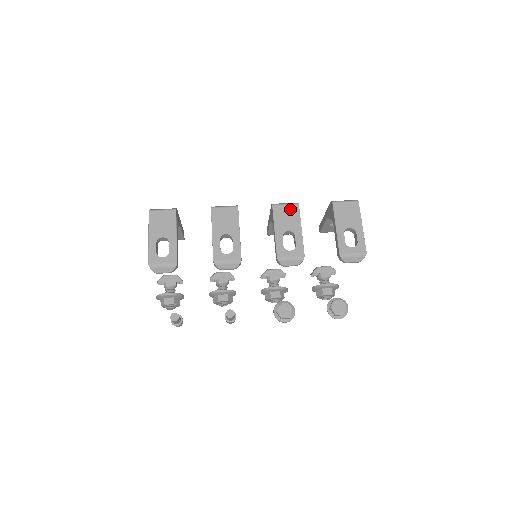
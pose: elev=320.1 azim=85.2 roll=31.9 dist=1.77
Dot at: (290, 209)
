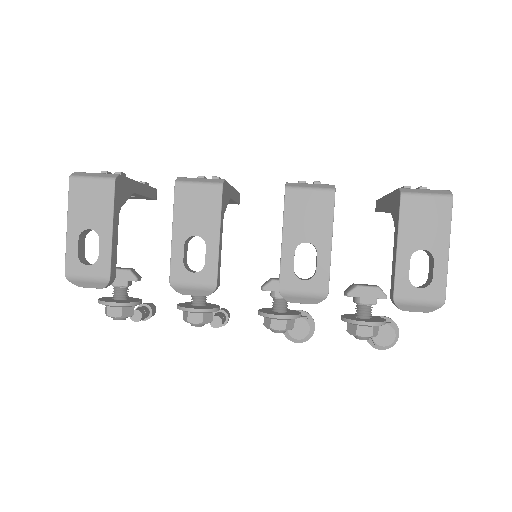
Dot at: (317, 200)
